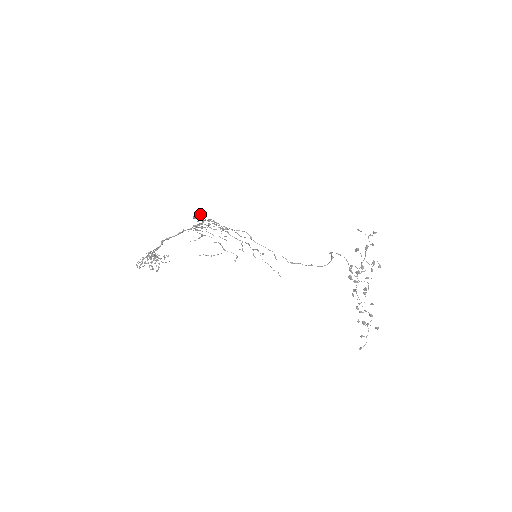
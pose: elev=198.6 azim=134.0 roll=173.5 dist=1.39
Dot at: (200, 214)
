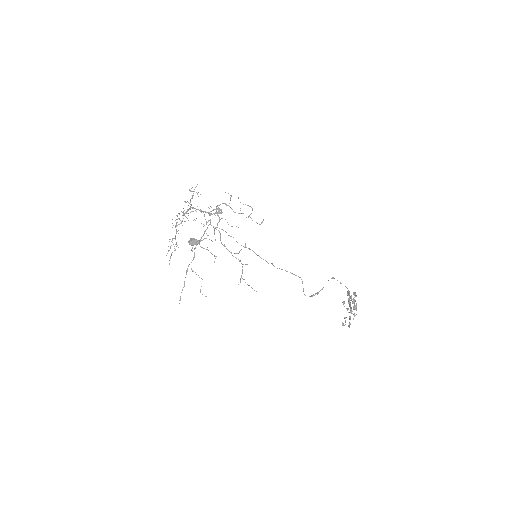
Dot at: (191, 245)
